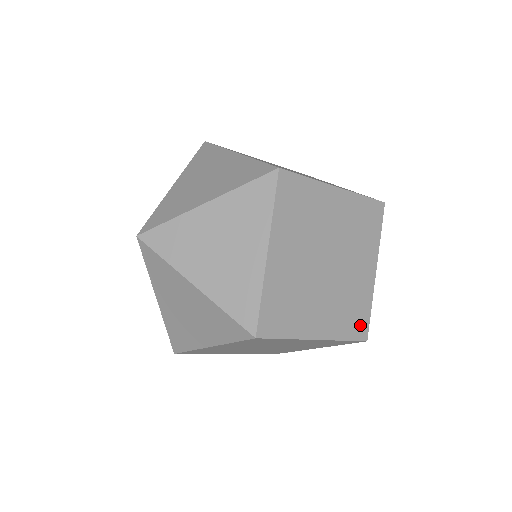
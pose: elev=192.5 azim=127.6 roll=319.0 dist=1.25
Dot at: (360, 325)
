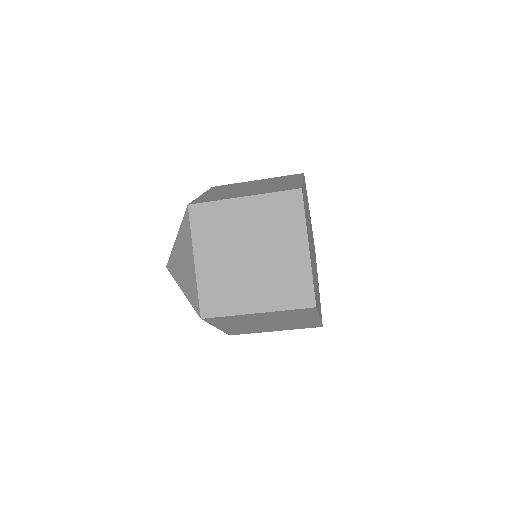
Dot at: (291, 188)
